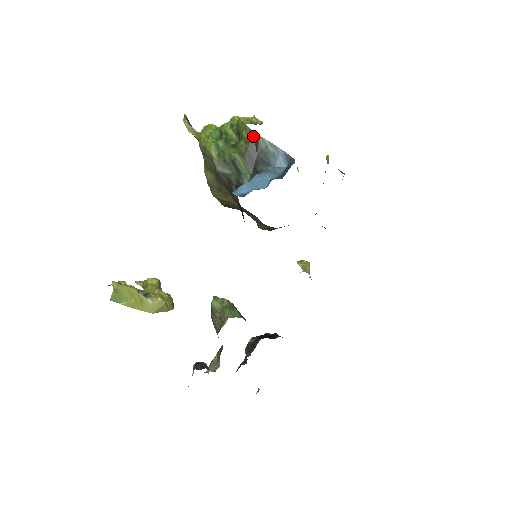
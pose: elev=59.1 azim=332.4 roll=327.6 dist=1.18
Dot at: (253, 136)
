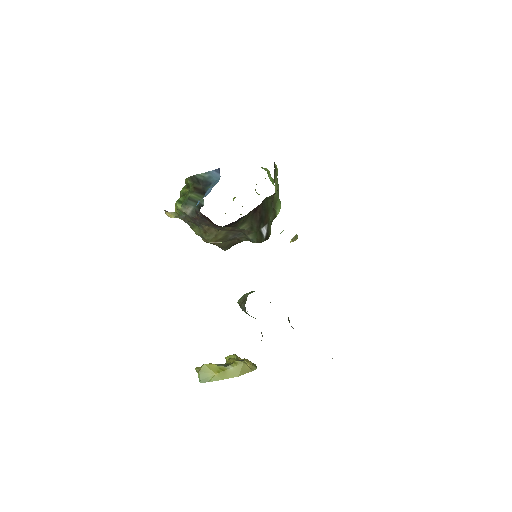
Dot at: (194, 178)
